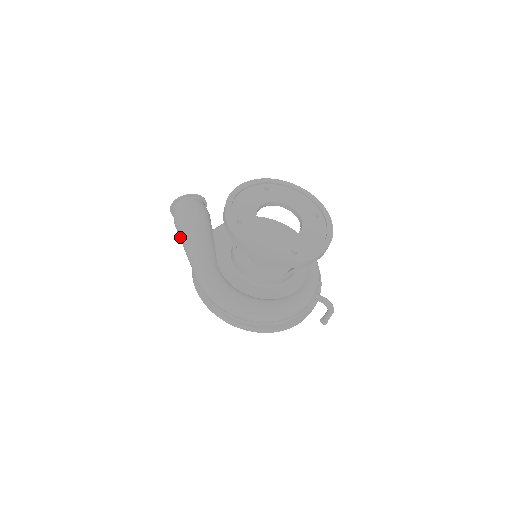
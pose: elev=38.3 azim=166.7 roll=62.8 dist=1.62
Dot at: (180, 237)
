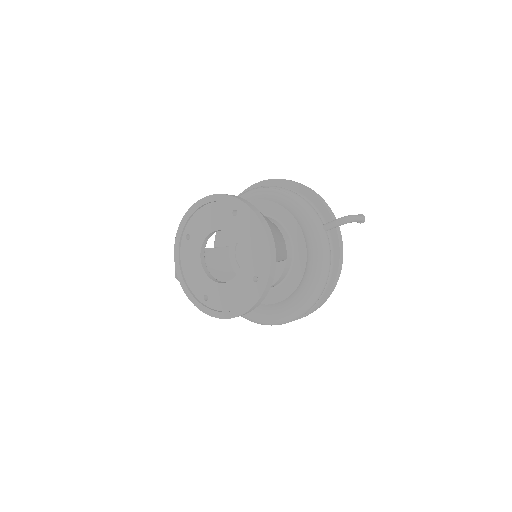
Dot at: occluded
